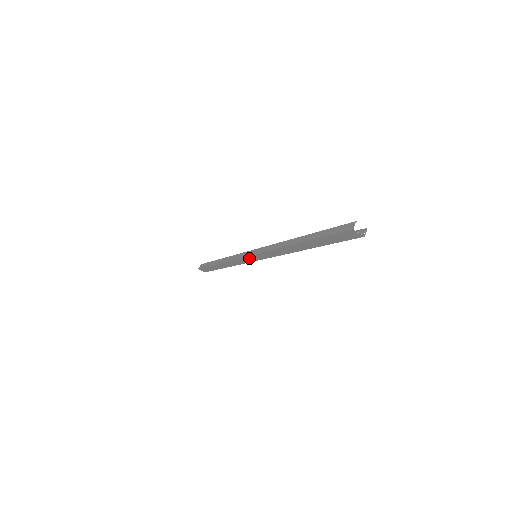
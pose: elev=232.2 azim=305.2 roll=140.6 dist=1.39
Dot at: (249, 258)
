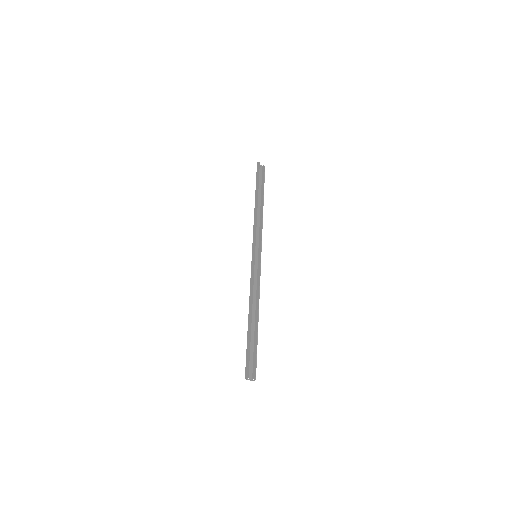
Dot at: occluded
